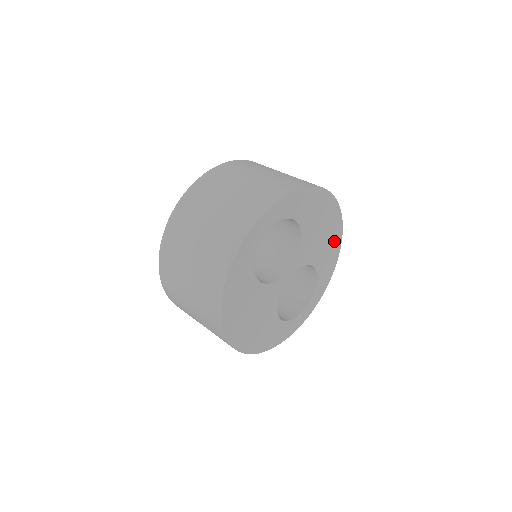
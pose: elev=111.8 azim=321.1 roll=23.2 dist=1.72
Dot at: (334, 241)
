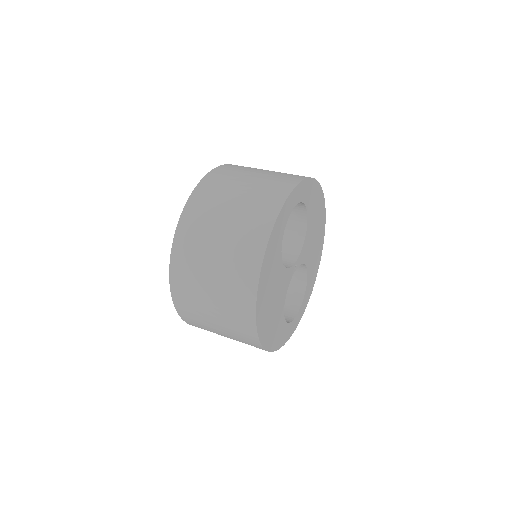
Dot at: (319, 250)
